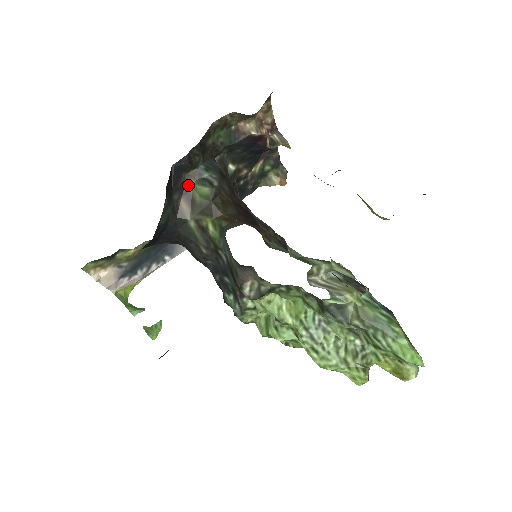
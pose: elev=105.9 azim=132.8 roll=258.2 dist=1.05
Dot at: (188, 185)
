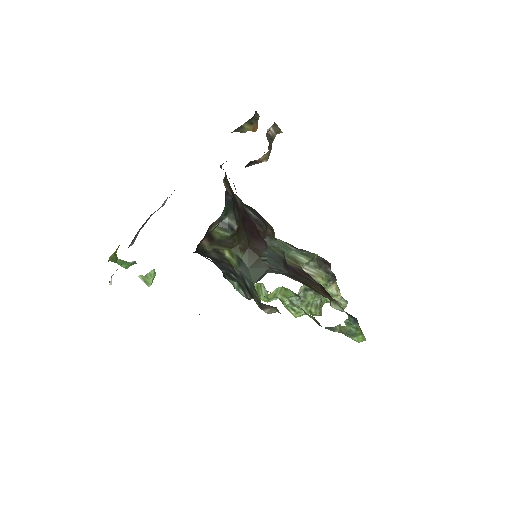
Dot at: (210, 231)
